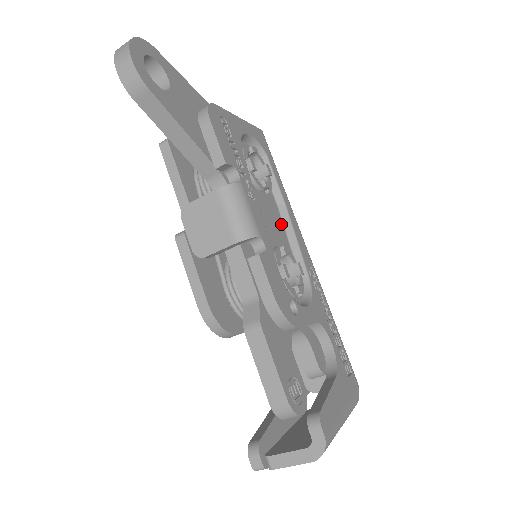
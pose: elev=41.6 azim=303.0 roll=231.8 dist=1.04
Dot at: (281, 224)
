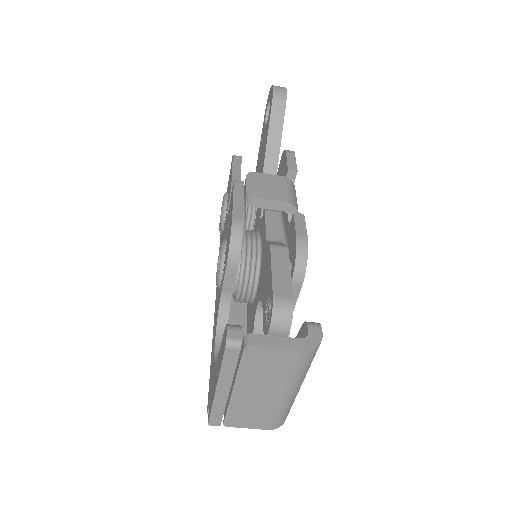
Dot at: occluded
